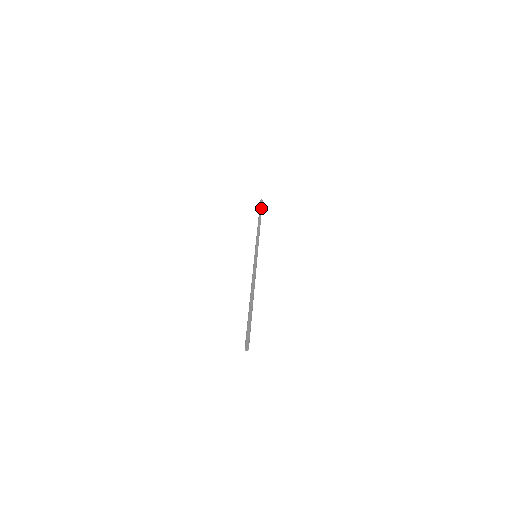
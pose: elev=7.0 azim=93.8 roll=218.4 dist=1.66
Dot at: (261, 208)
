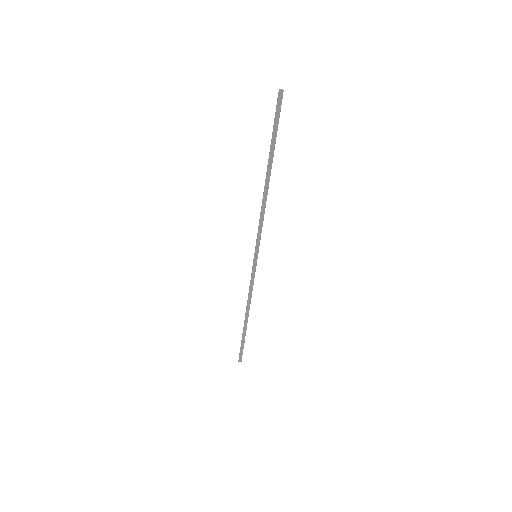
Dot at: (243, 343)
